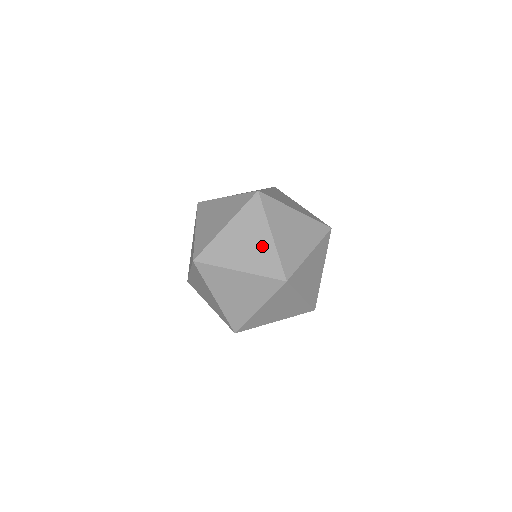
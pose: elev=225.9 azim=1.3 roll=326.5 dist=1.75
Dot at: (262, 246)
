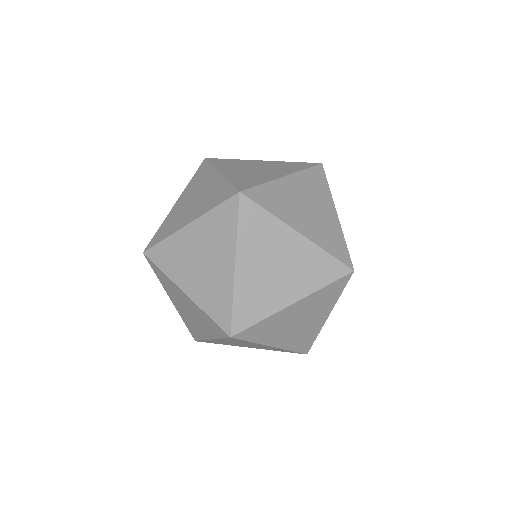
Dot at: (210, 188)
